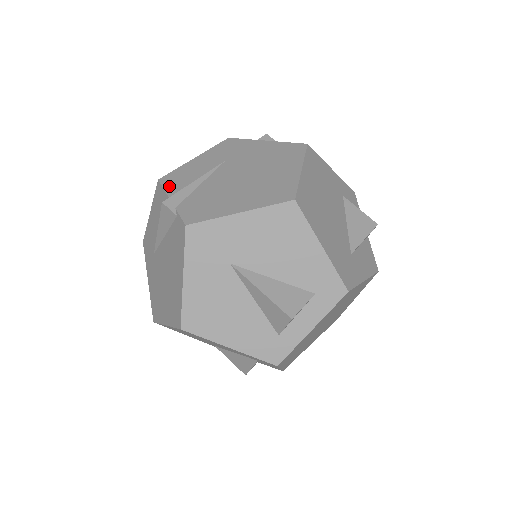
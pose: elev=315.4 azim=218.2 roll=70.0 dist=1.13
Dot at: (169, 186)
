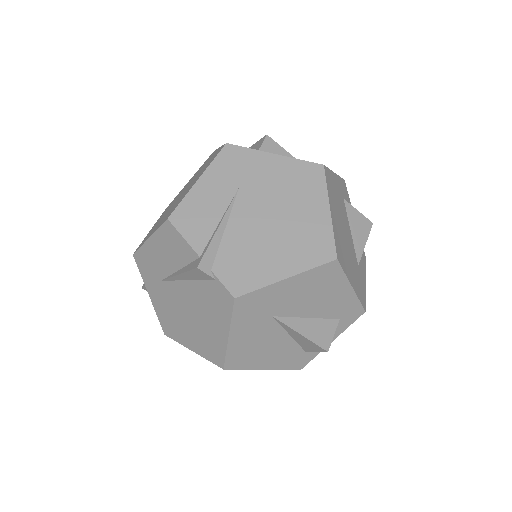
Dot at: (187, 232)
